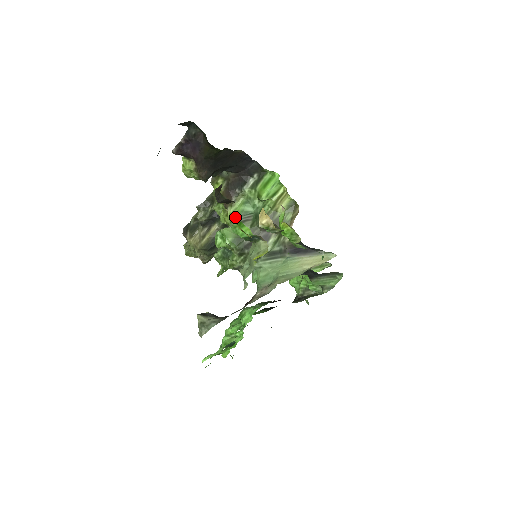
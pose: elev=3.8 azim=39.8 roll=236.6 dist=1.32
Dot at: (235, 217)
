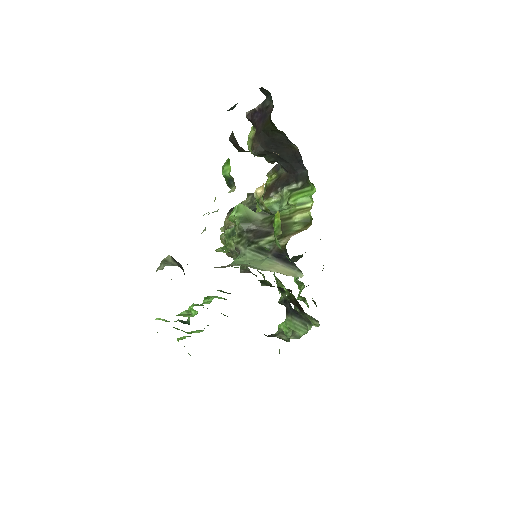
Dot at: occluded
